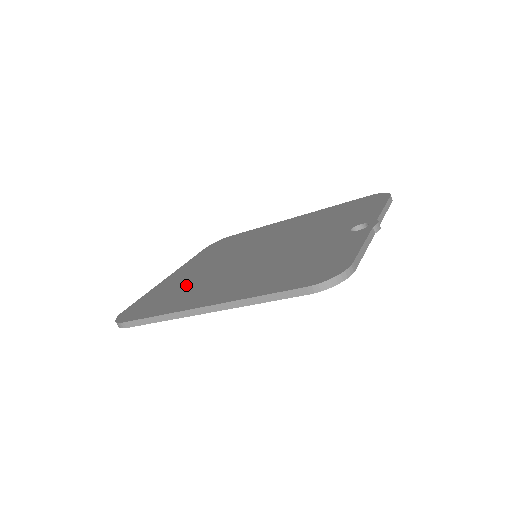
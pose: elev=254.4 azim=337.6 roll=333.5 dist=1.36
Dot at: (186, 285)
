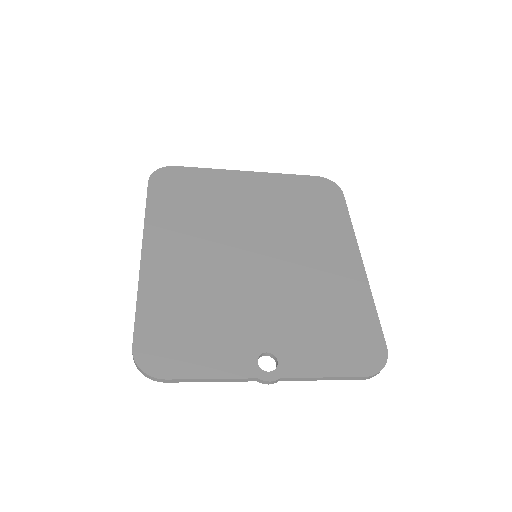
Dot at: (207, 207)
